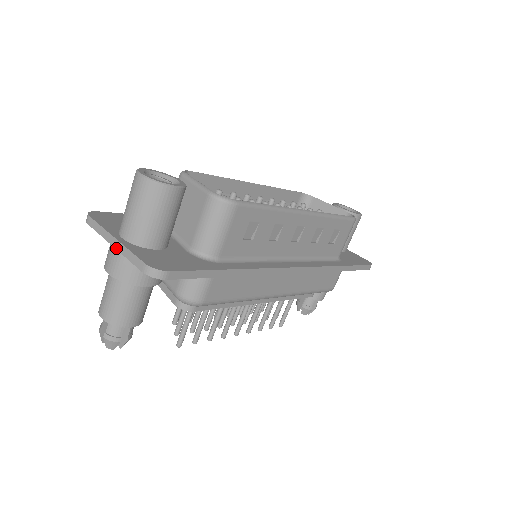
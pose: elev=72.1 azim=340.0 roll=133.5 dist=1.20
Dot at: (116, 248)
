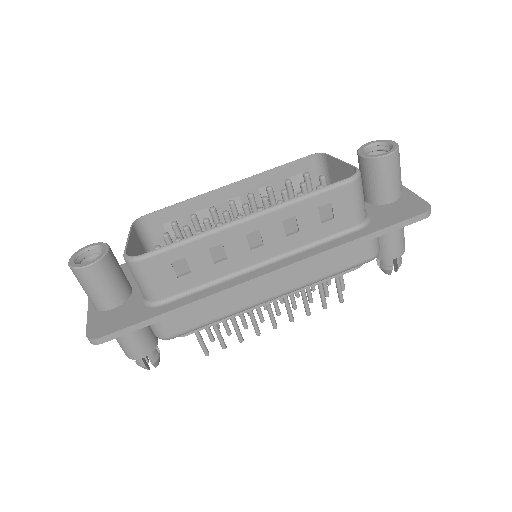
Dot at: occluded
